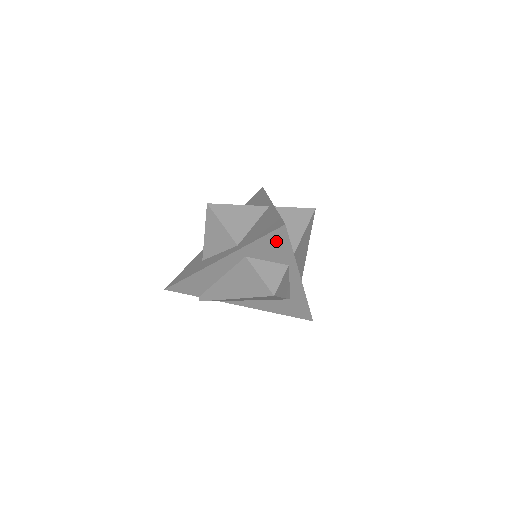
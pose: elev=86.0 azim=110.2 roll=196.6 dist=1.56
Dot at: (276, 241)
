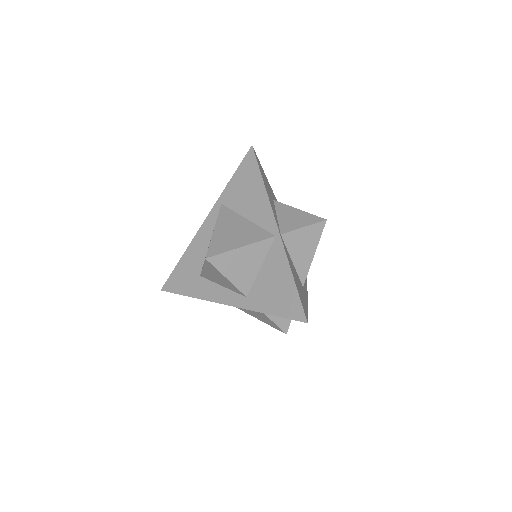
Dot at: occluded
